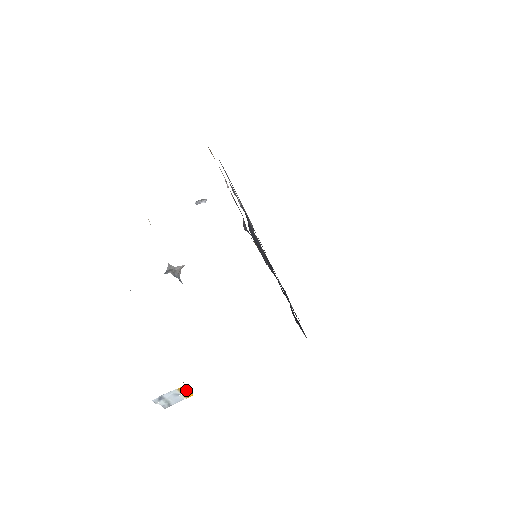
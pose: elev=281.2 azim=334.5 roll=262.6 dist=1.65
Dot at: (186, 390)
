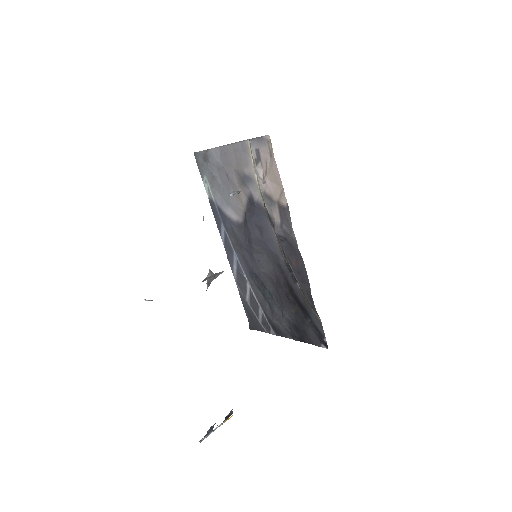
Dot at: (230, 417)
